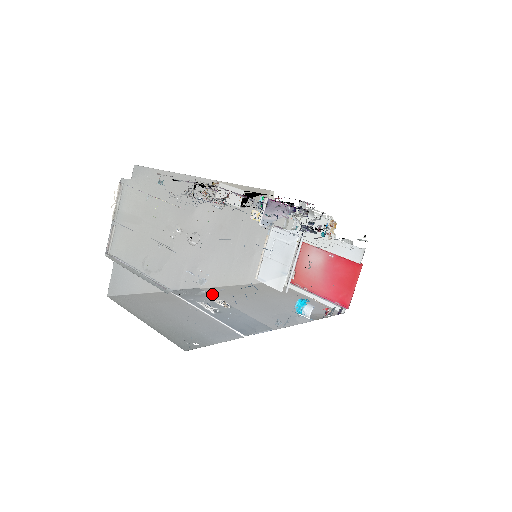
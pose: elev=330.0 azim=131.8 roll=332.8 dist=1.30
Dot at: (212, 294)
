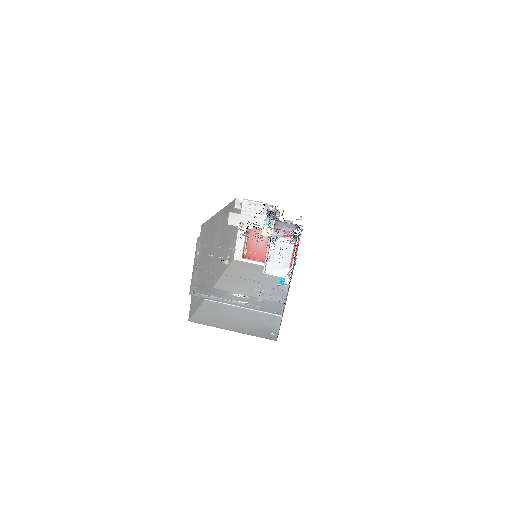
Dot at: (224, 290)
